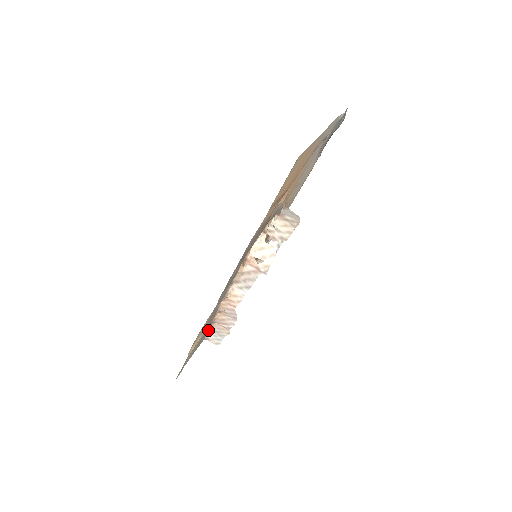
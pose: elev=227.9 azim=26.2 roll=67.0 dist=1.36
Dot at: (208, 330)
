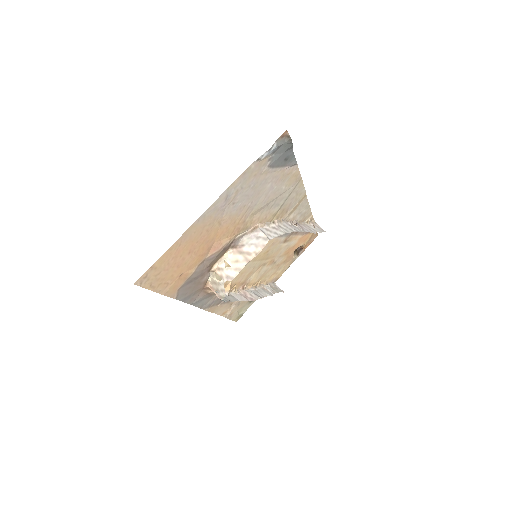
Dot at: occluded
